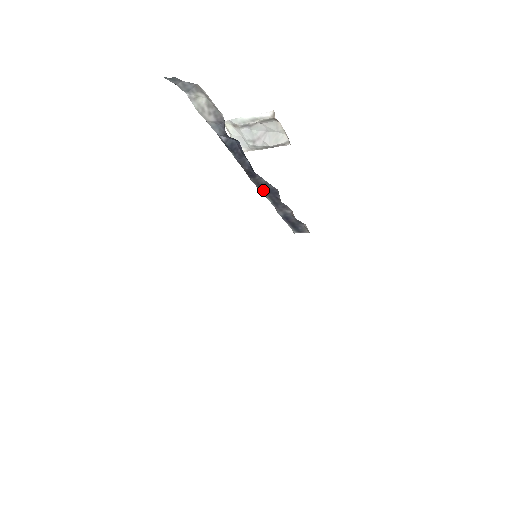
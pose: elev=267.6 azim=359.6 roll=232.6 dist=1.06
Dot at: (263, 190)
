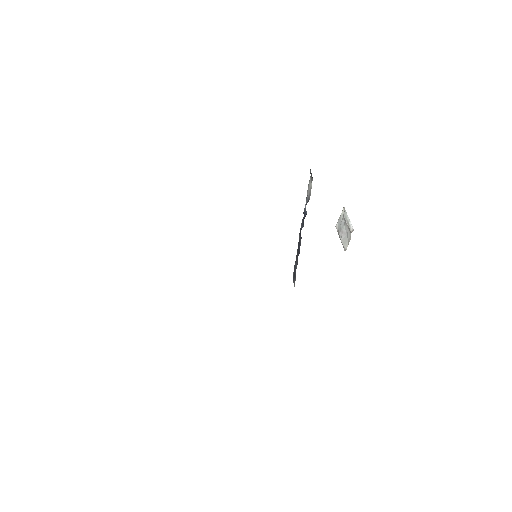
Dot at: (299, 245)
